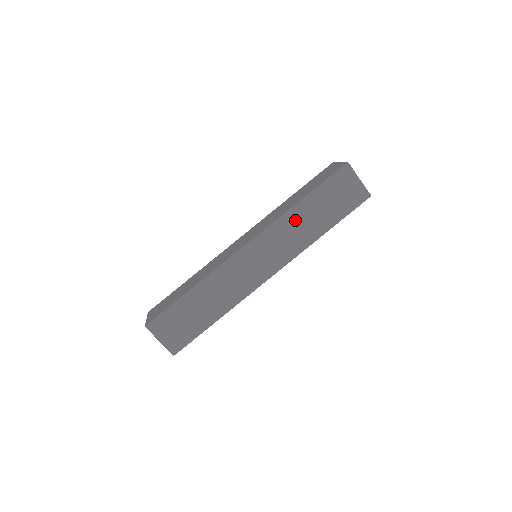
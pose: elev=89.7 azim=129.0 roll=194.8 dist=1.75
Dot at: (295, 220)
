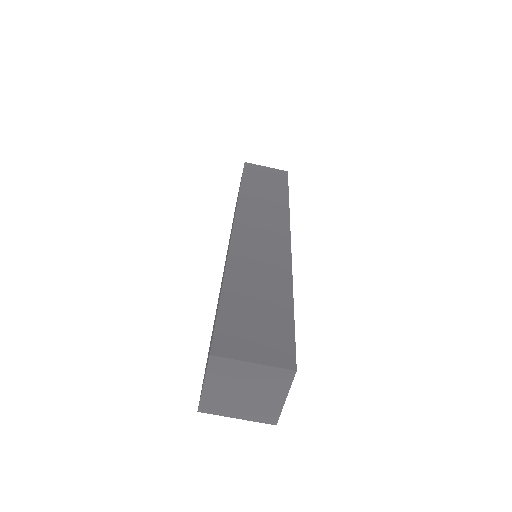
Dot at: (253, 198)
